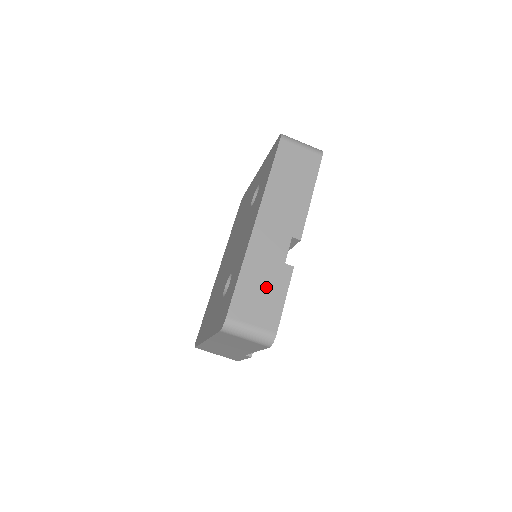
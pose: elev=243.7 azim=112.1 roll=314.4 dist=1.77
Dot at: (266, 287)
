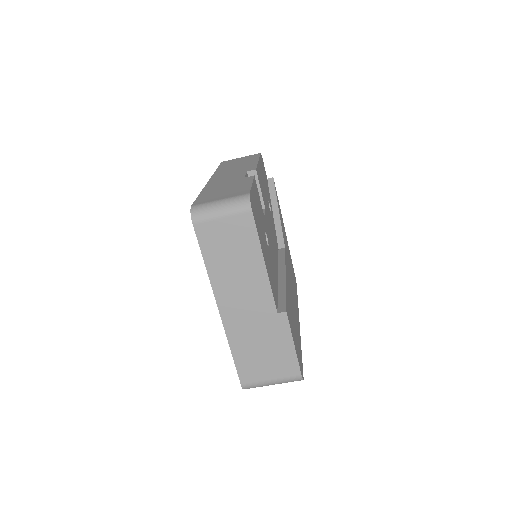
Dot at: (229, 187)
